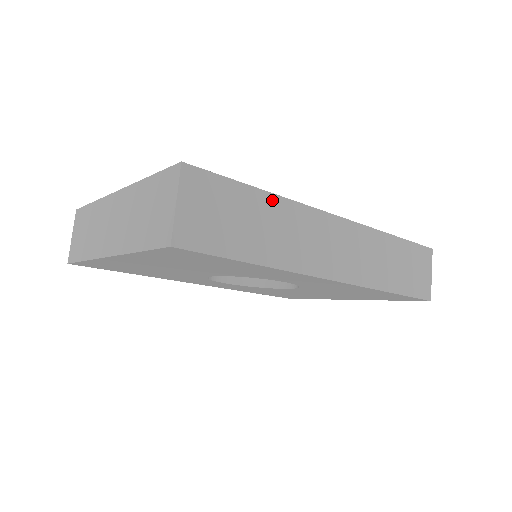
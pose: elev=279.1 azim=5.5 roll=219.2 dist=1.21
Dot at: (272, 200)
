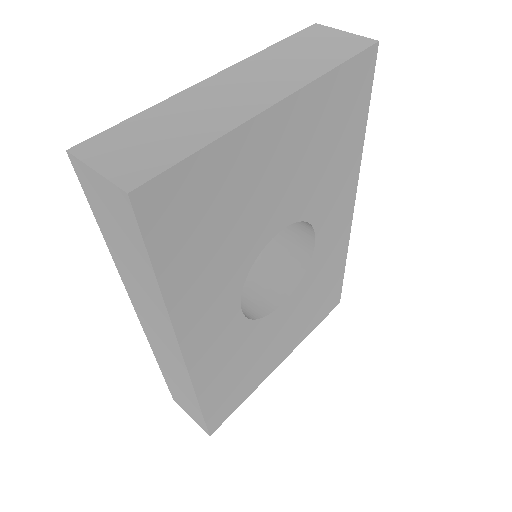
Dot at: occluded
